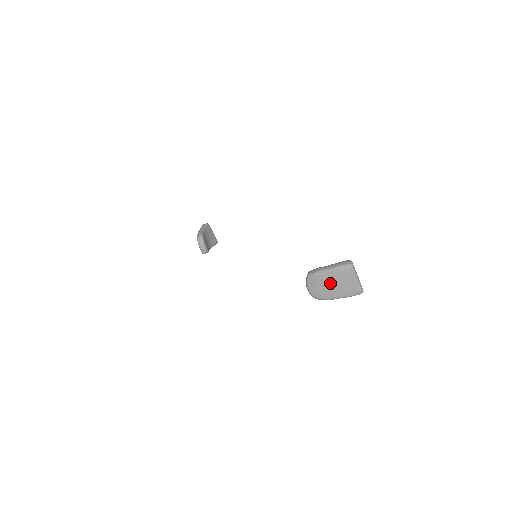
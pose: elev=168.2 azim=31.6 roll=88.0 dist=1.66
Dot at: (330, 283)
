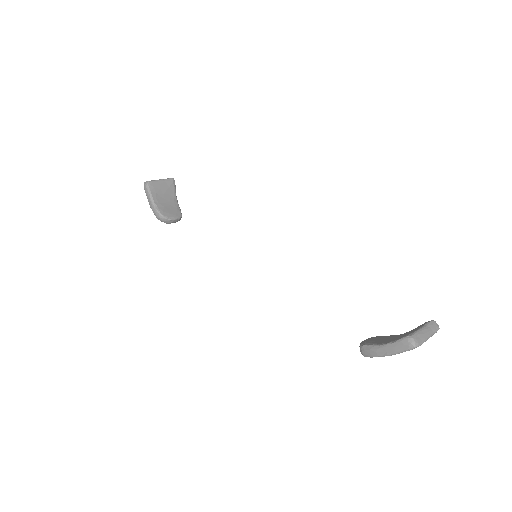
Dot at: occluded
